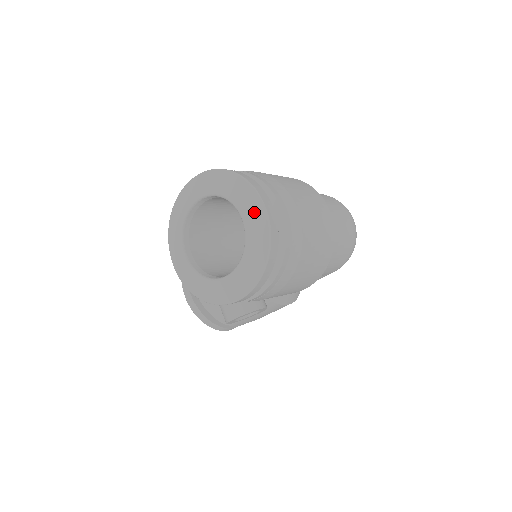
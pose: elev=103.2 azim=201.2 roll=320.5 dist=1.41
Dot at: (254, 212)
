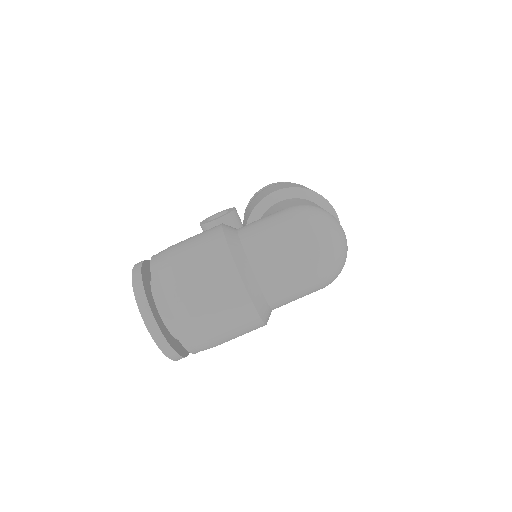
Dot at: occluded
